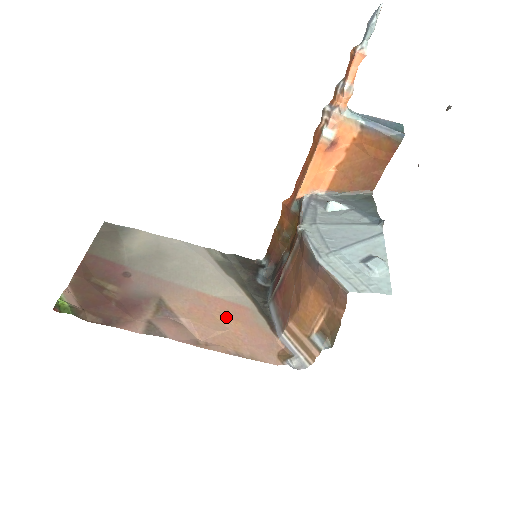
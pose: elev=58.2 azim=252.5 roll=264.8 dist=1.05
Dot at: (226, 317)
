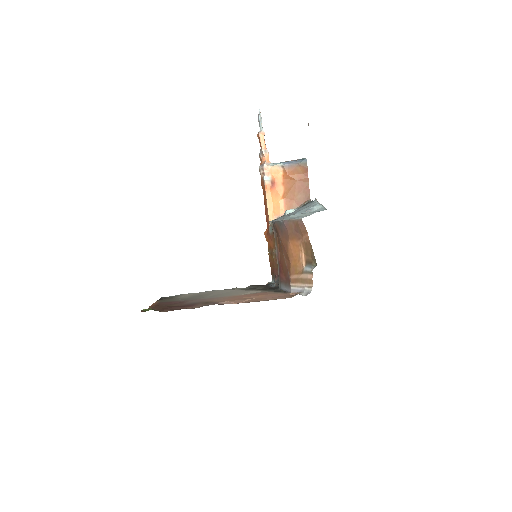
Dot at: (252, 296)
